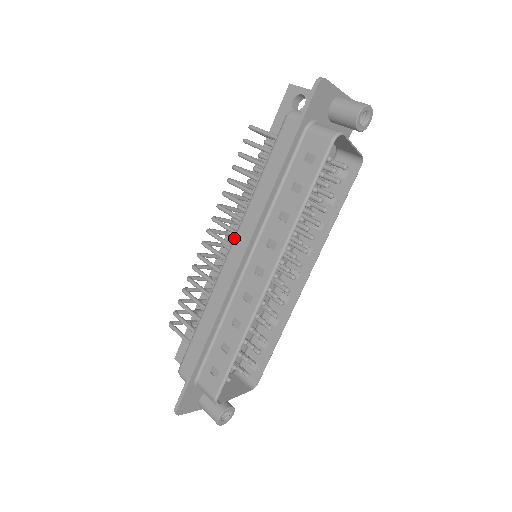
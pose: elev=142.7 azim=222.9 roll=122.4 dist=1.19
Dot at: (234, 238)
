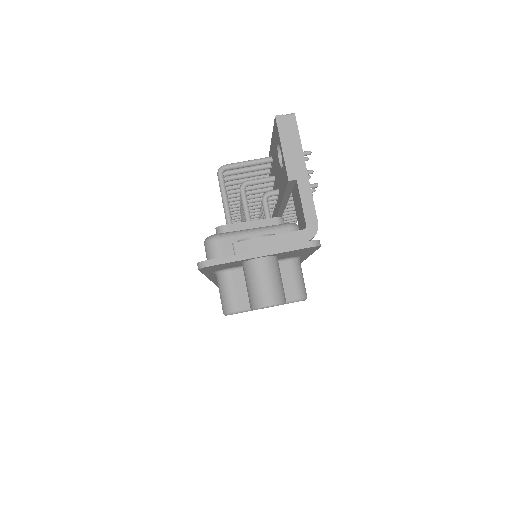
Dot at: occluded
